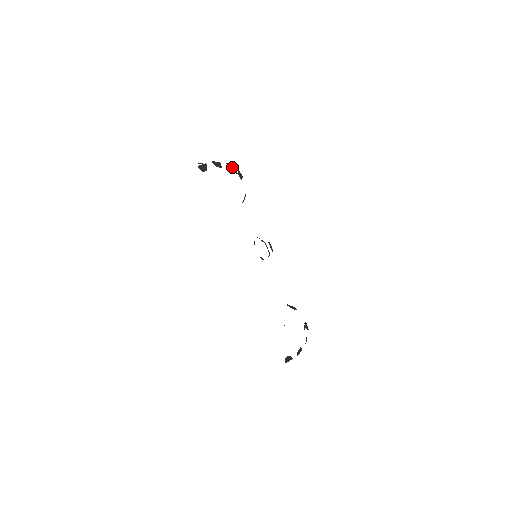
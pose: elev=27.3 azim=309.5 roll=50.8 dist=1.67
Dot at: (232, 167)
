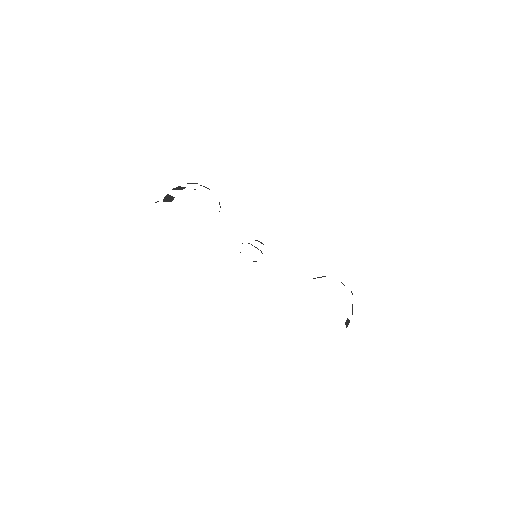
Dot at: occluded
